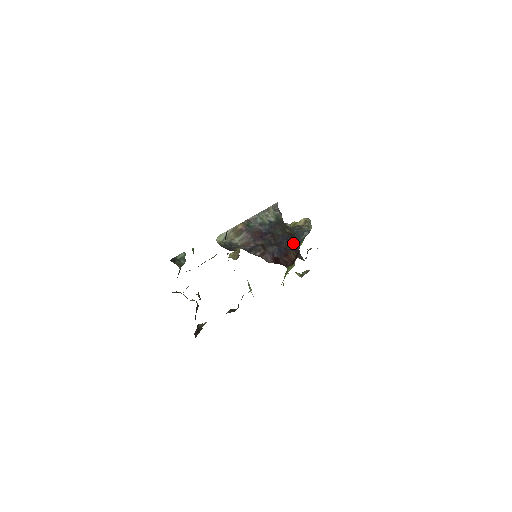
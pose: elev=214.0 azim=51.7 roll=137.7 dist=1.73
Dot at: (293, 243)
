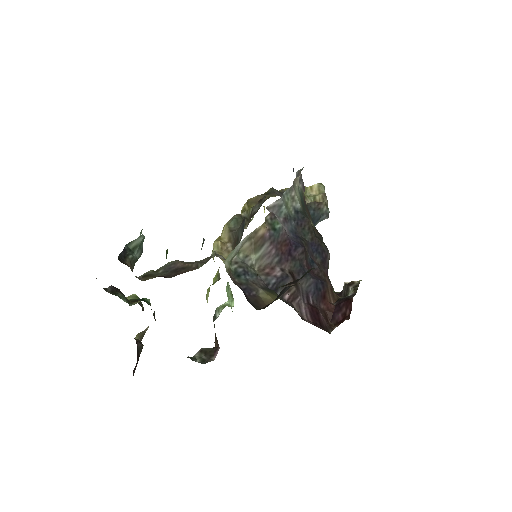
Dot at: (324, 258)
